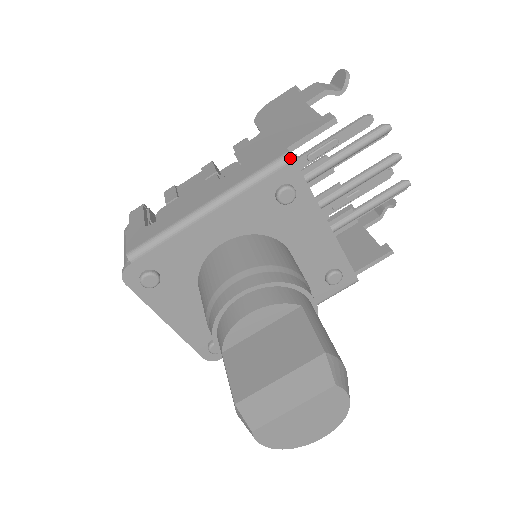
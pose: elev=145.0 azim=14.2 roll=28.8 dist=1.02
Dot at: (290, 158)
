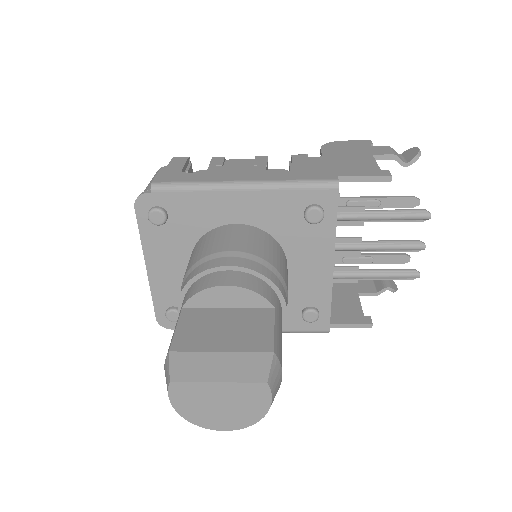
Dot at: (336, 185)
